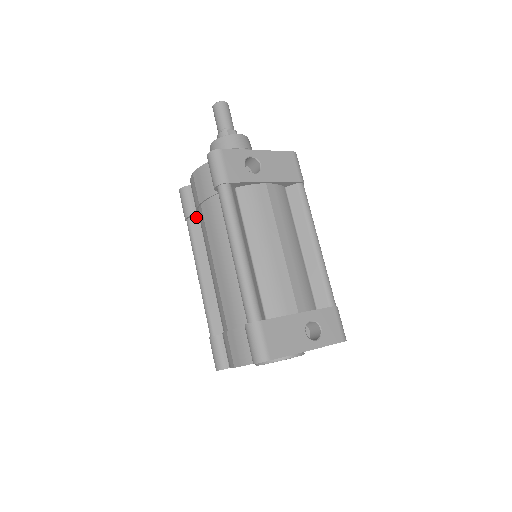
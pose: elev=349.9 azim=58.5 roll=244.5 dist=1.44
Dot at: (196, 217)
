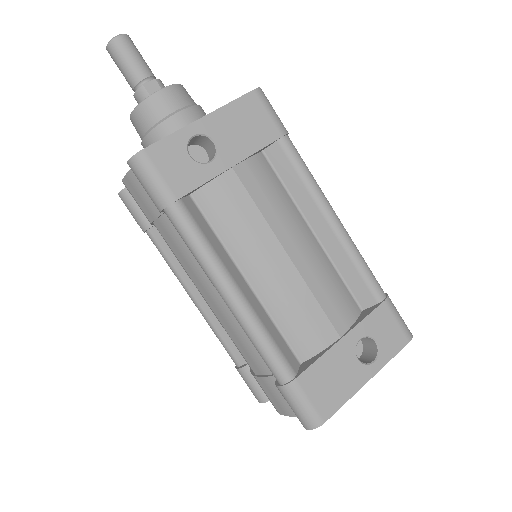
Dot at: occluded
